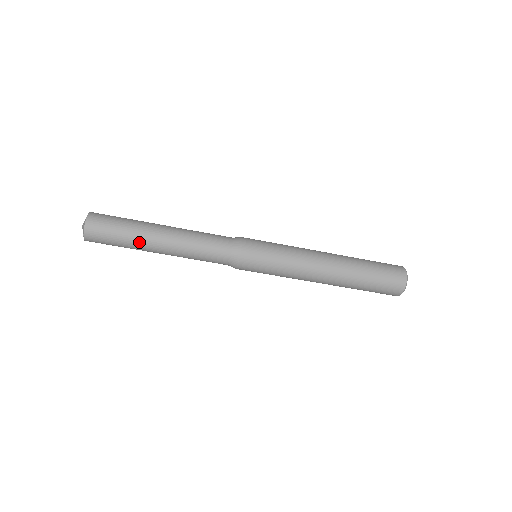
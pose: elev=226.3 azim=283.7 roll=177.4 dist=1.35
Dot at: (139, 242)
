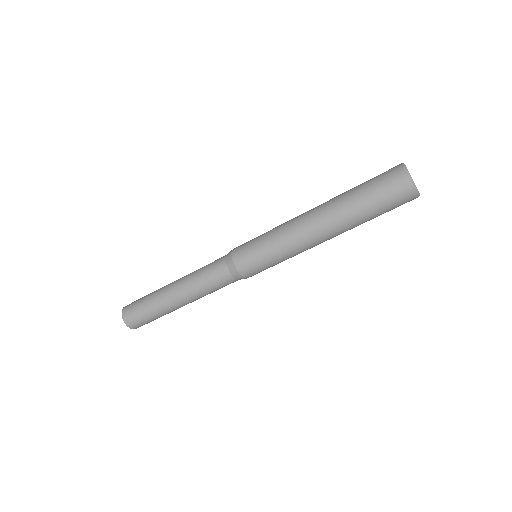
Dot at: (158, 298)
